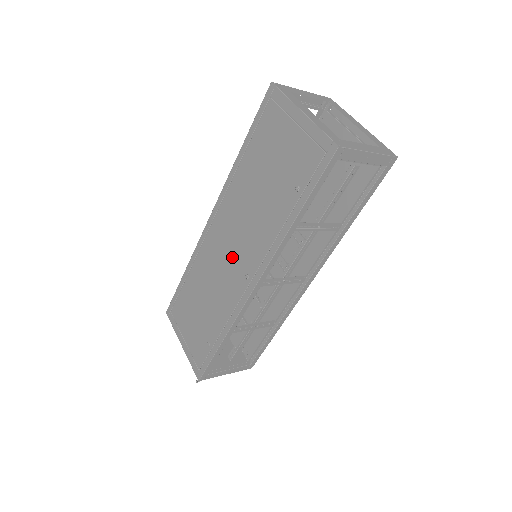
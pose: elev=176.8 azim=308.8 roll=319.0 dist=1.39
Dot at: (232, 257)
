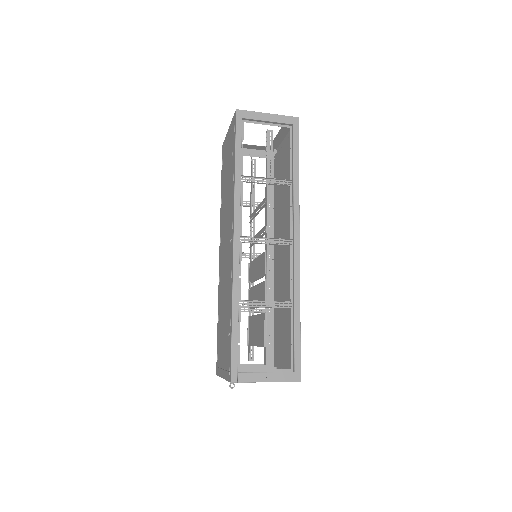
Dot at: (226, 248)
